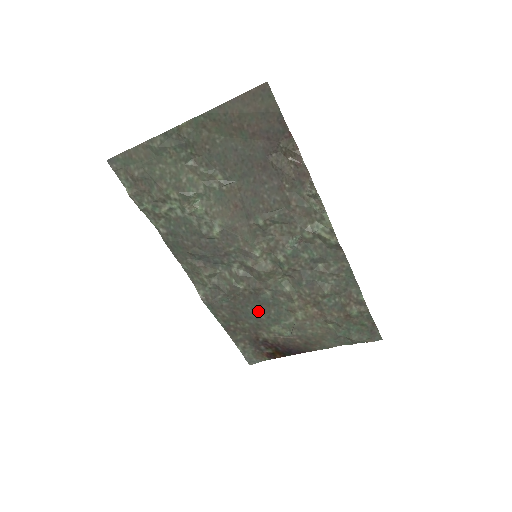
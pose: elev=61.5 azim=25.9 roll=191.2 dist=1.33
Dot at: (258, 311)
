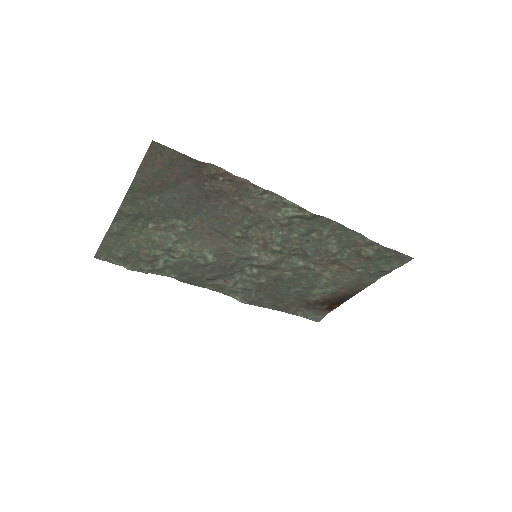
Dot at: (292, 288)
